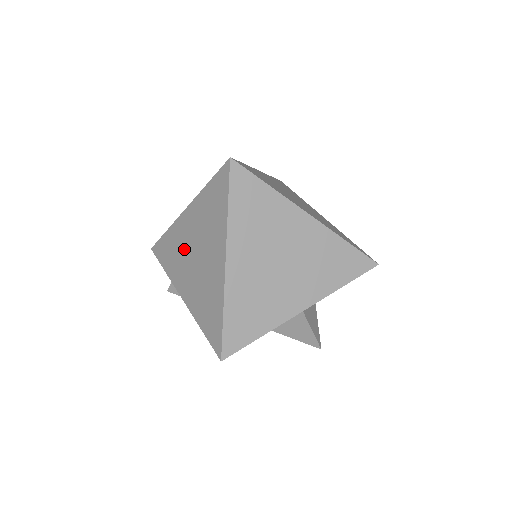
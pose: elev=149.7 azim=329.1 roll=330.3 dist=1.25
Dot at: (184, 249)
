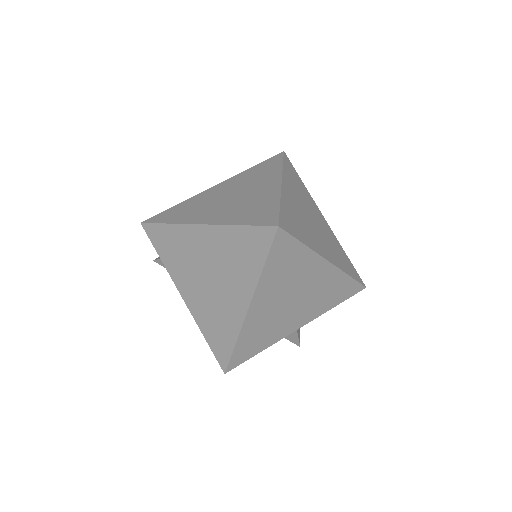
Dot at: (193, 260)
